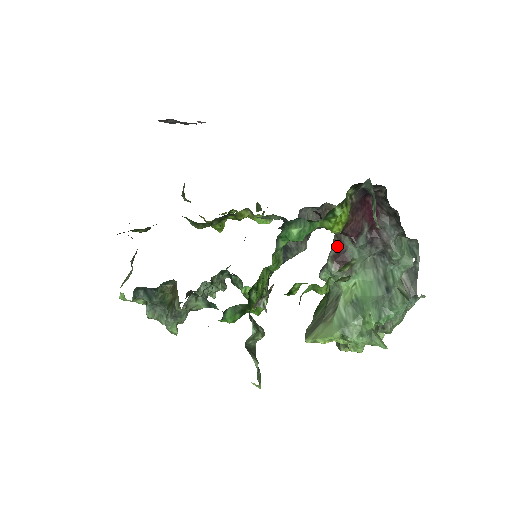
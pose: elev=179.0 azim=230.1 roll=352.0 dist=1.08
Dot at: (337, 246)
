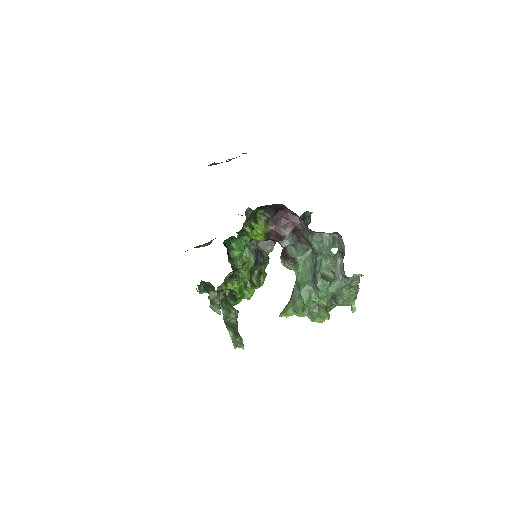
Dot at: occluded
